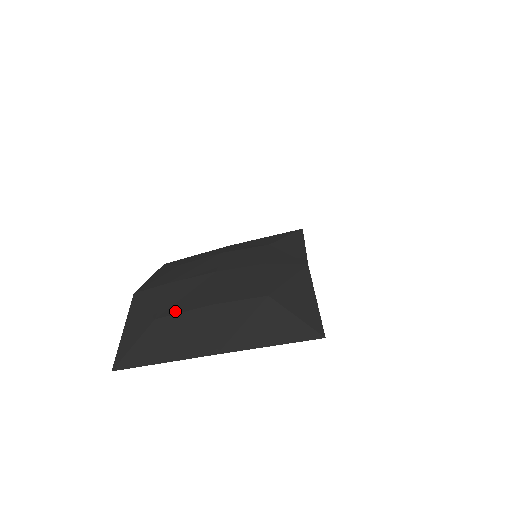
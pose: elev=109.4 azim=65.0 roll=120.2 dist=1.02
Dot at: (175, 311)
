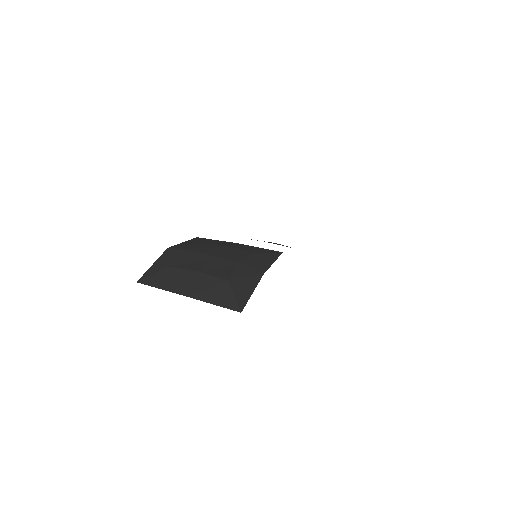
Dot at: (181, 267)
